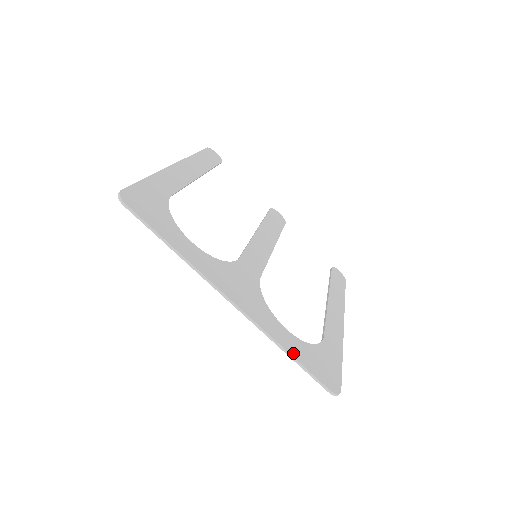
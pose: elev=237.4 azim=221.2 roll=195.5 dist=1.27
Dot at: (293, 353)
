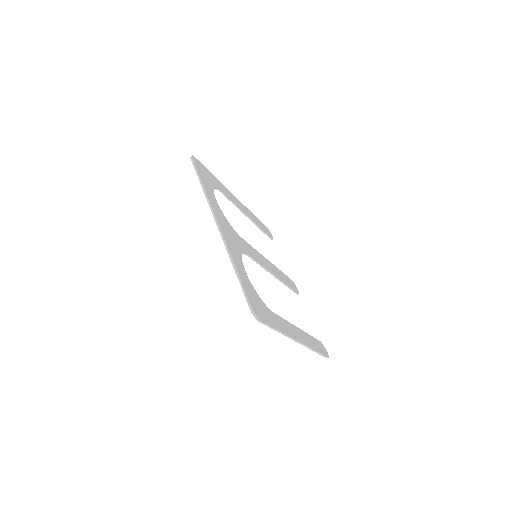
Dot at: (239, 273)
